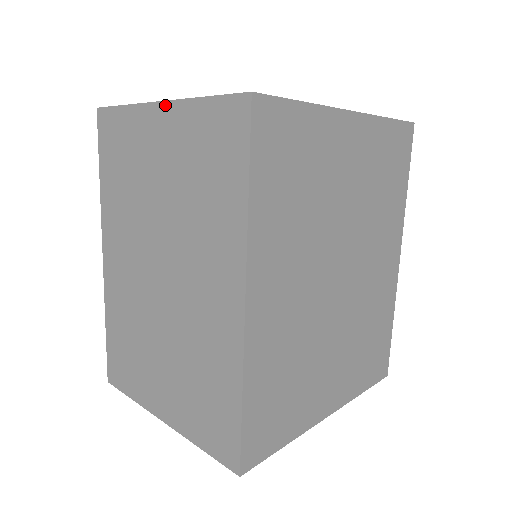
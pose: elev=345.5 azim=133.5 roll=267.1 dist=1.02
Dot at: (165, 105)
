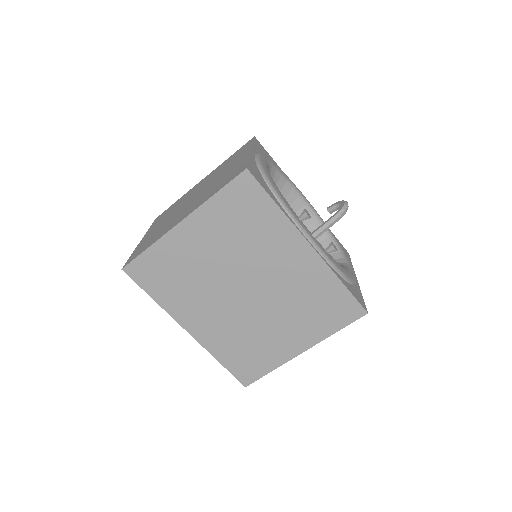
Dot at: occluded
